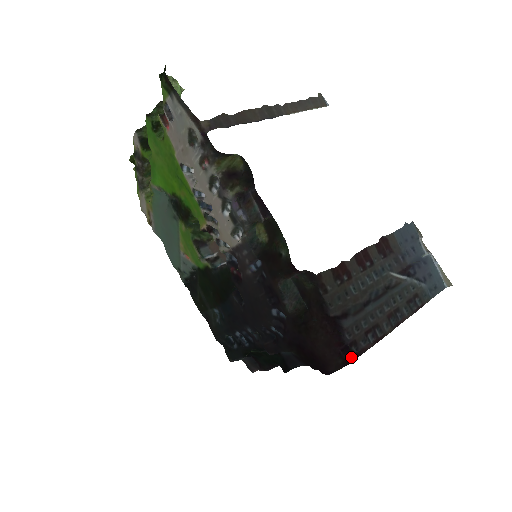
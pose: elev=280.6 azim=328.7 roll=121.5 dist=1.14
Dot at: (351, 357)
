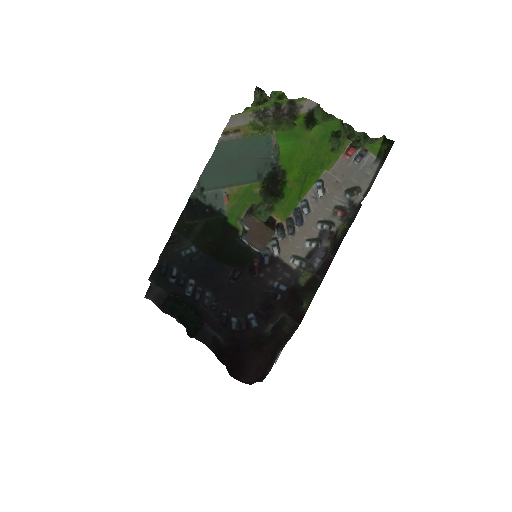
Dot at: occluded
